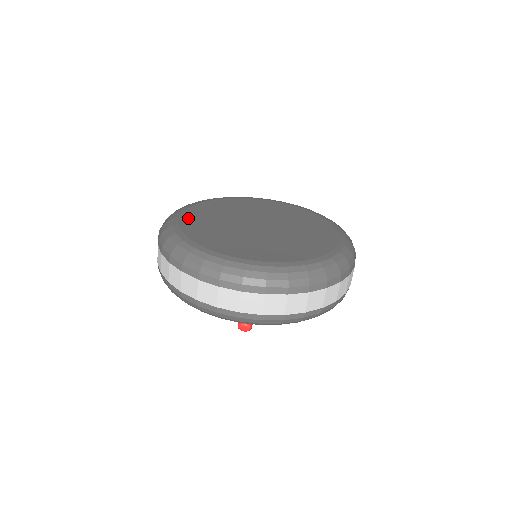
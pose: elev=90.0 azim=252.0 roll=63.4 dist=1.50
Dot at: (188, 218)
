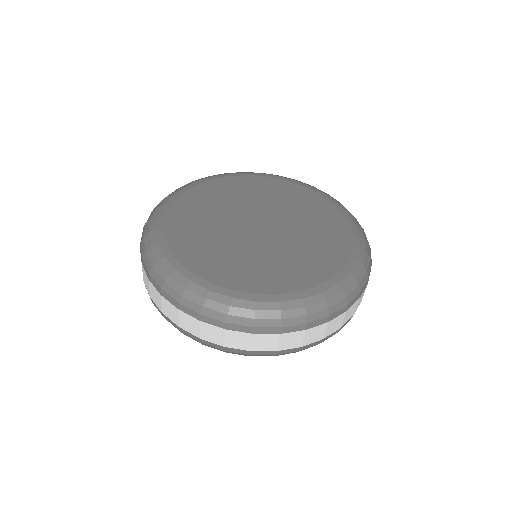
Dot at: (198, 191)
